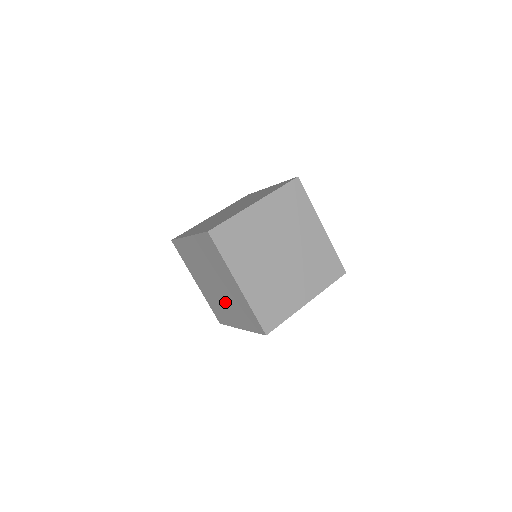
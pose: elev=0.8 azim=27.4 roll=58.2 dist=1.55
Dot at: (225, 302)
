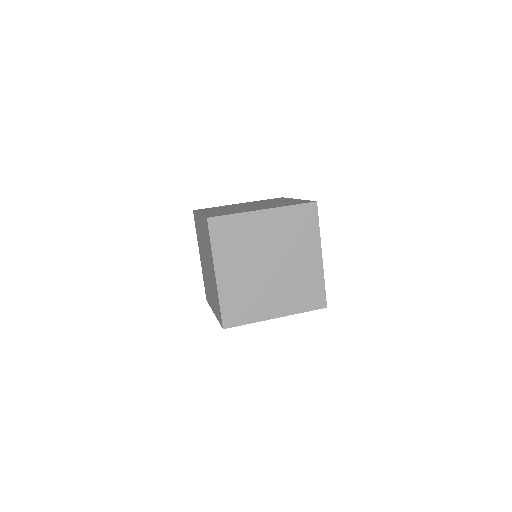
Dot at: (209, 284)
